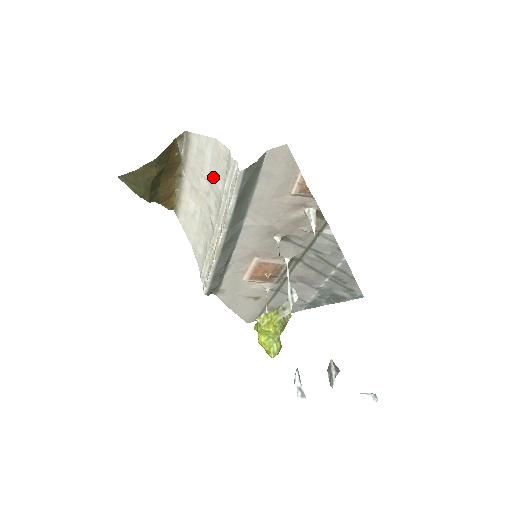
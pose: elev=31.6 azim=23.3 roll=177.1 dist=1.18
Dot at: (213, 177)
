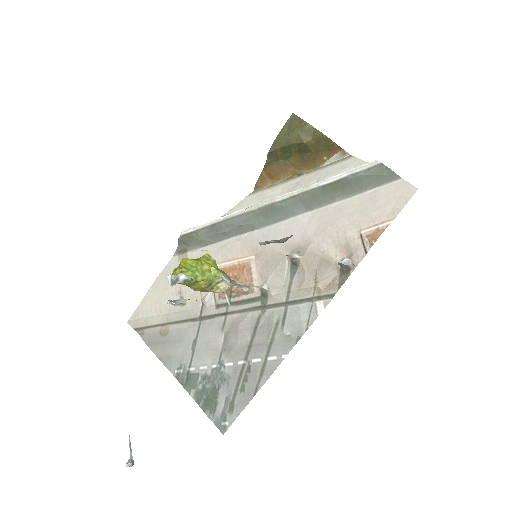
Dot at: occluded
